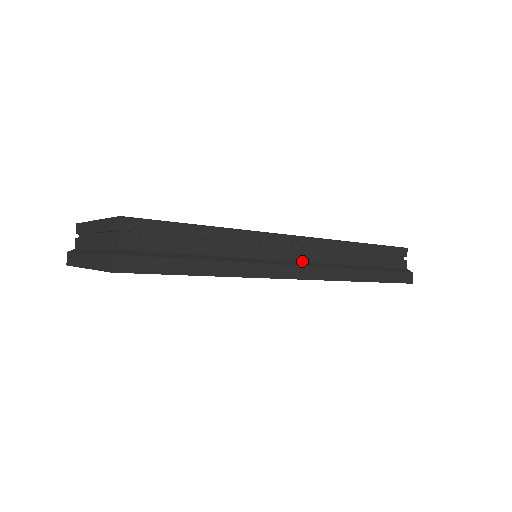
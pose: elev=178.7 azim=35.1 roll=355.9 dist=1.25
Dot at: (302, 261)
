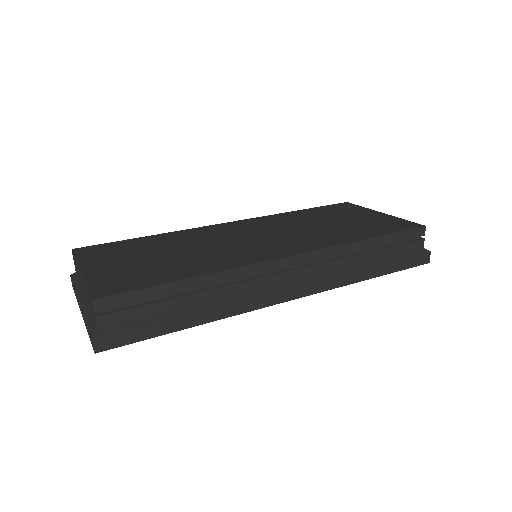
Dot at: (297, 278)
